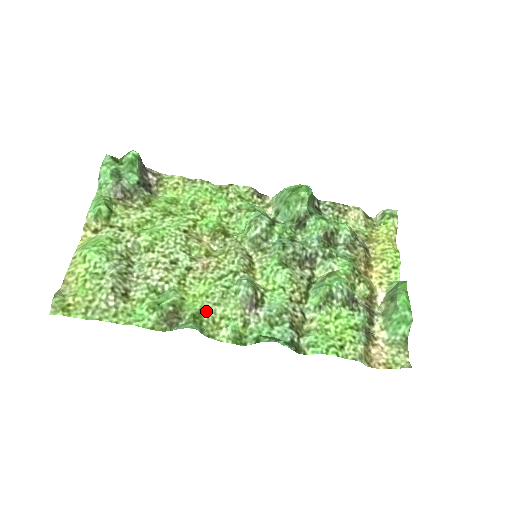
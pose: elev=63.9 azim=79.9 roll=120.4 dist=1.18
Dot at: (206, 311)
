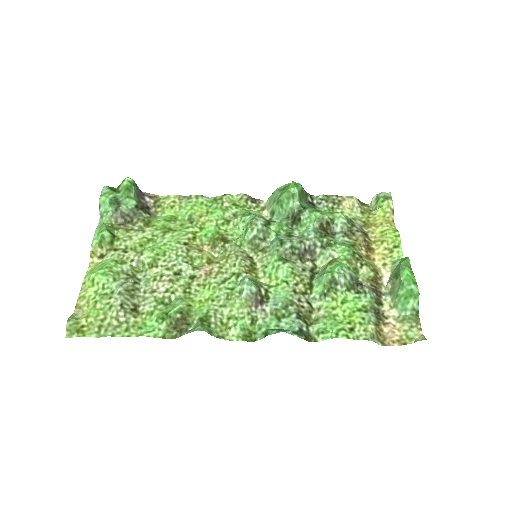
Dot at: (213, 314)
